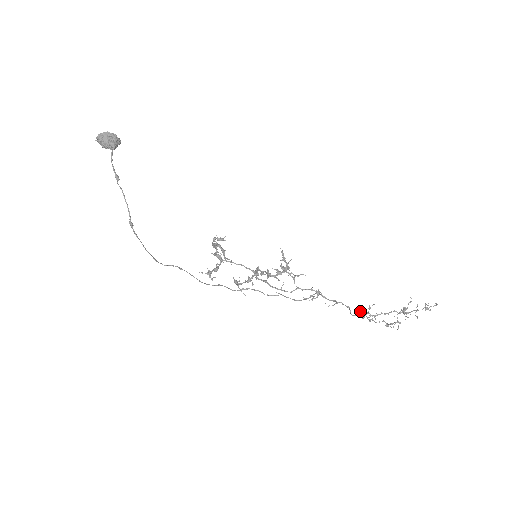
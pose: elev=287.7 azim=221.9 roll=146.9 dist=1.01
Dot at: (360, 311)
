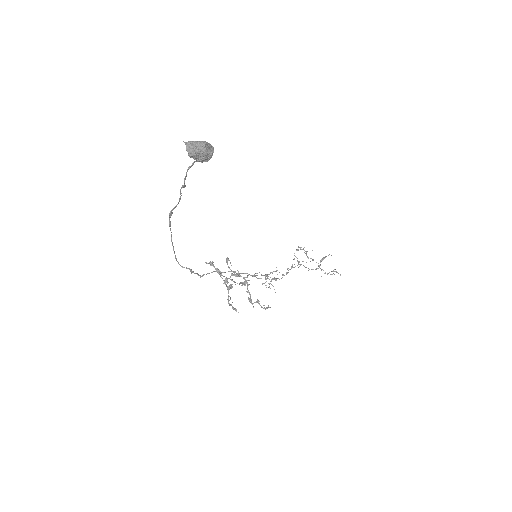
Dot at: occluded
